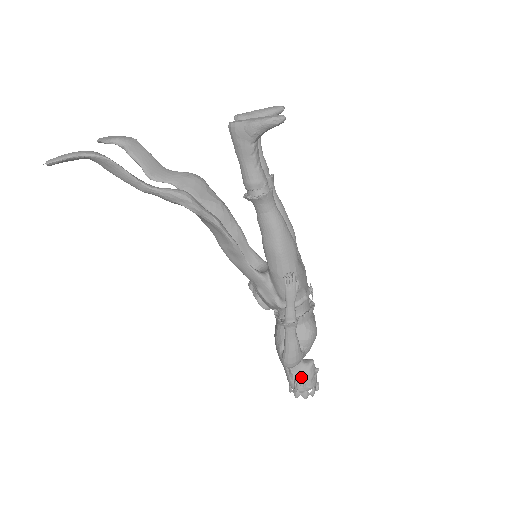
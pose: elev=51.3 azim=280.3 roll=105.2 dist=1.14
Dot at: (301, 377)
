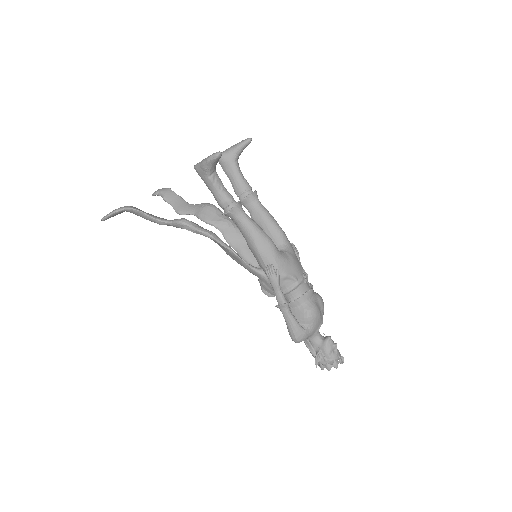
Dot at: (320, 352)
